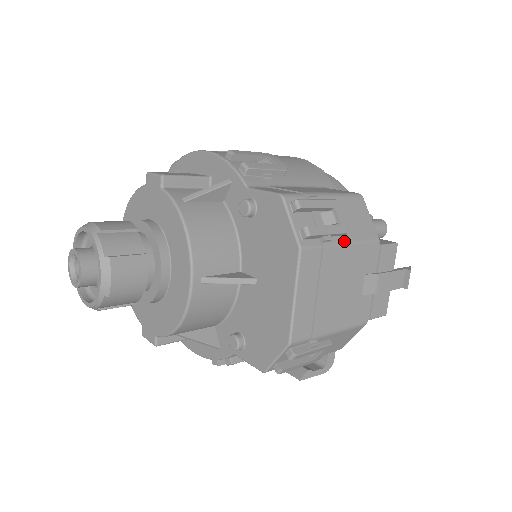
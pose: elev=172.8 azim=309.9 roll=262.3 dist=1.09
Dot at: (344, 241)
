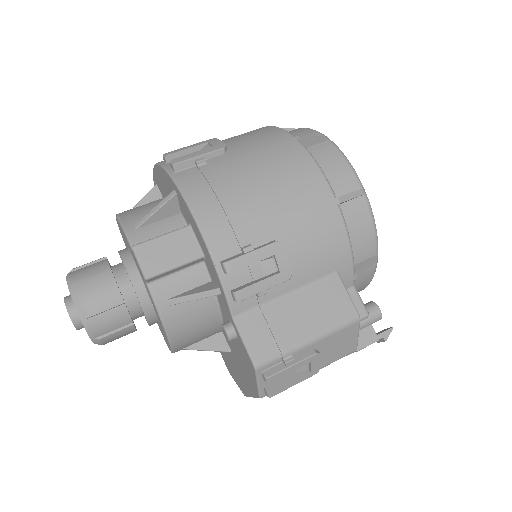
Dot at: occluded
